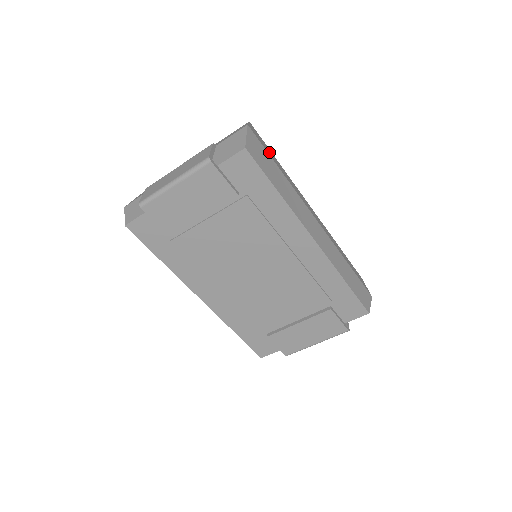
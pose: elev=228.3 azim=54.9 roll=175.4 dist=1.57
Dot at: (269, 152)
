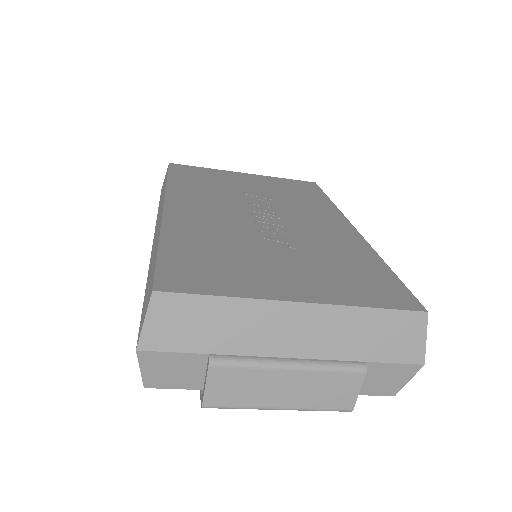
Dot at: occluded
